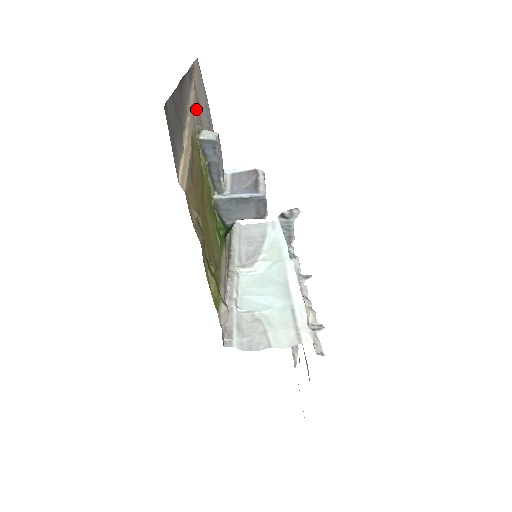
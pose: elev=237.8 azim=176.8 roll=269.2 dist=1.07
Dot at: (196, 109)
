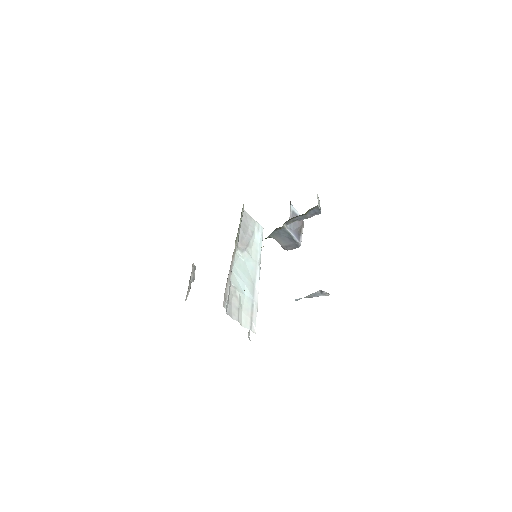
Dot at: occluded
